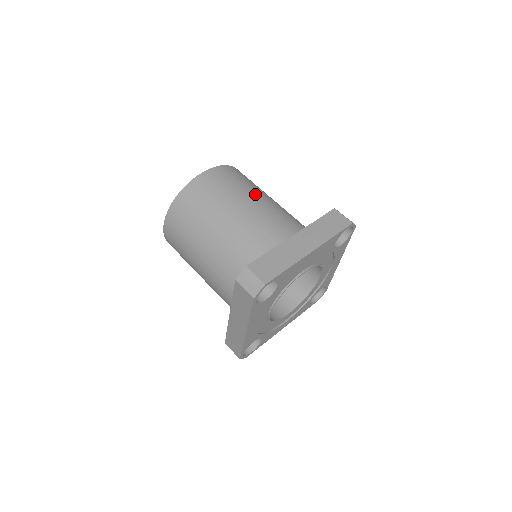
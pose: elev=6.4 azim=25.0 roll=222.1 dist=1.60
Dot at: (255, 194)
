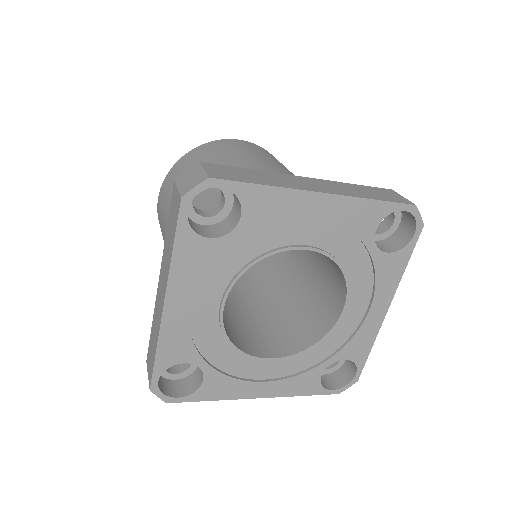
Dot at: (285, 168)
